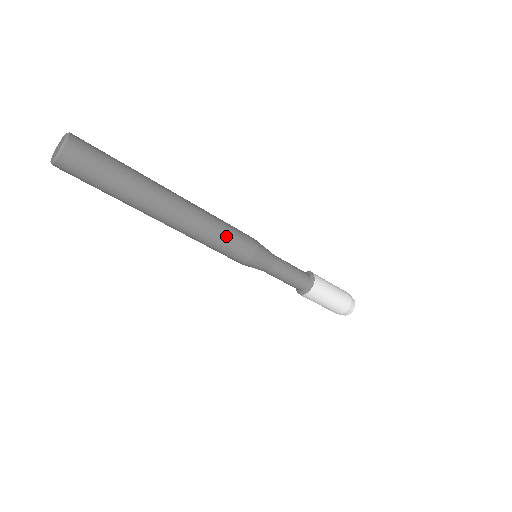
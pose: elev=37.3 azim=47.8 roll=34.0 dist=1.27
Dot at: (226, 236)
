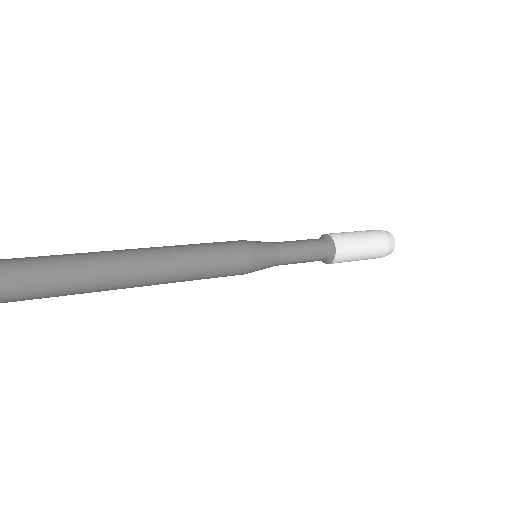
Dot at: (209, 267)
